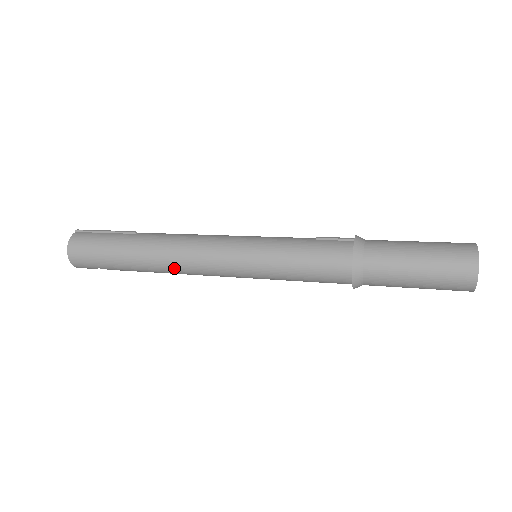
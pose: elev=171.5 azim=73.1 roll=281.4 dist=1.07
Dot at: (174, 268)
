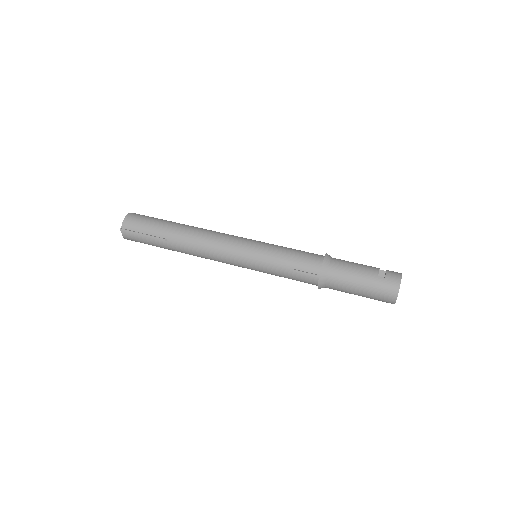
Dot at: occluded
